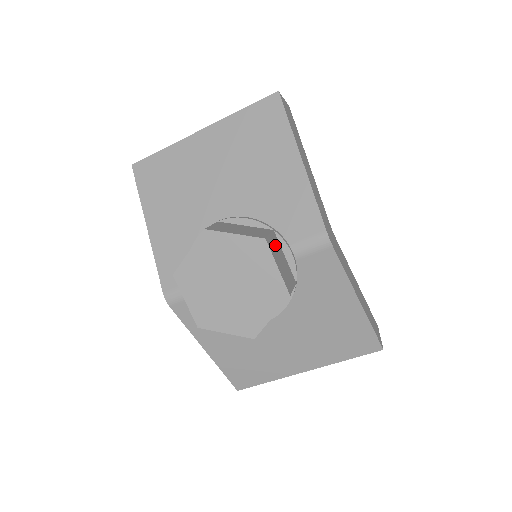
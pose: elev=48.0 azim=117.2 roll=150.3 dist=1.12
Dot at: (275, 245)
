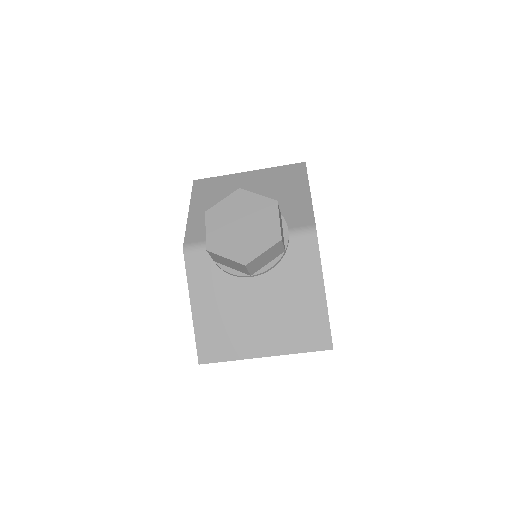
Dot at: (280, 216)
